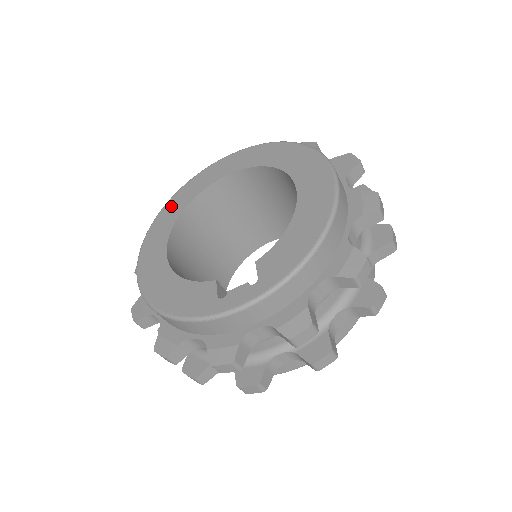
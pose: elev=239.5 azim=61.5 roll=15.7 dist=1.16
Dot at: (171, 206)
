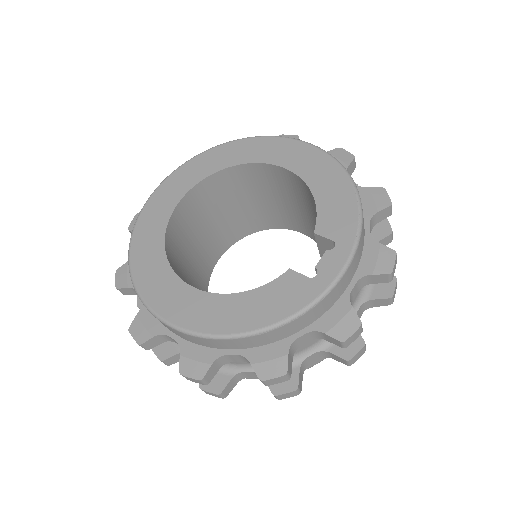
Dot at: (141, 252)
